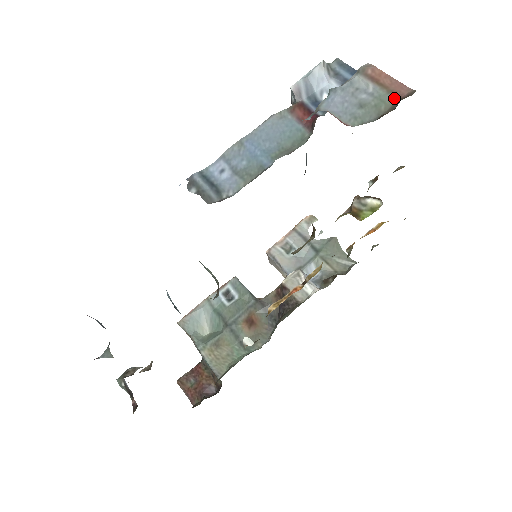
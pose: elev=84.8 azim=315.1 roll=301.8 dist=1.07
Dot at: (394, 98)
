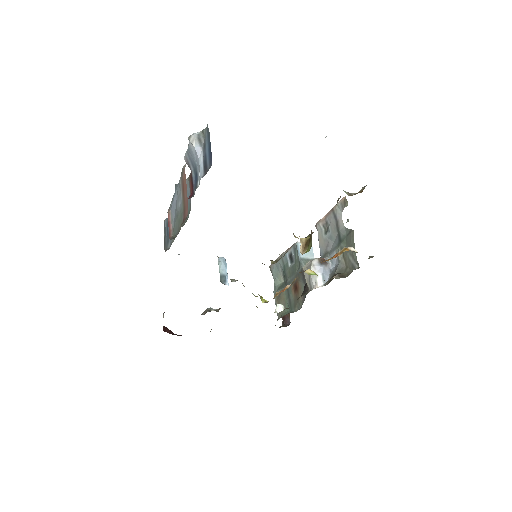
Dot at: (183, 218)
